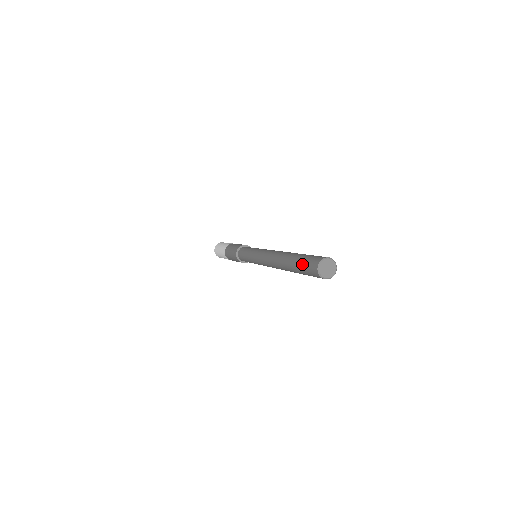
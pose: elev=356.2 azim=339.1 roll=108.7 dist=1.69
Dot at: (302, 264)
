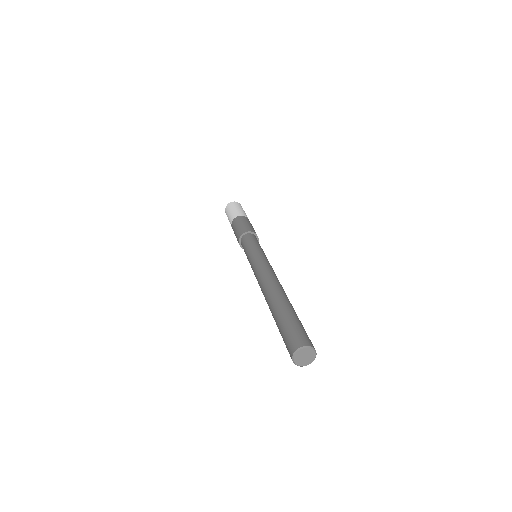
Dot at: (289, 325)
